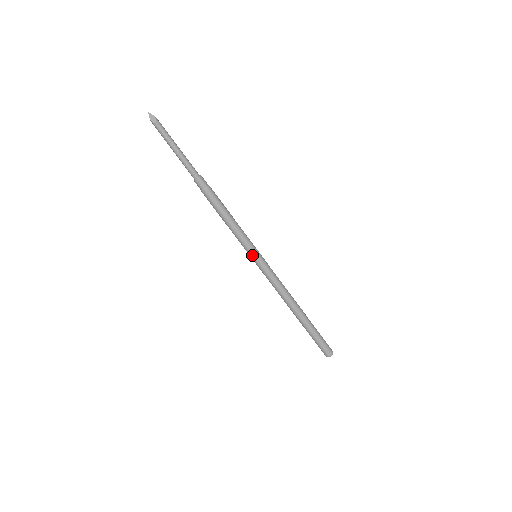
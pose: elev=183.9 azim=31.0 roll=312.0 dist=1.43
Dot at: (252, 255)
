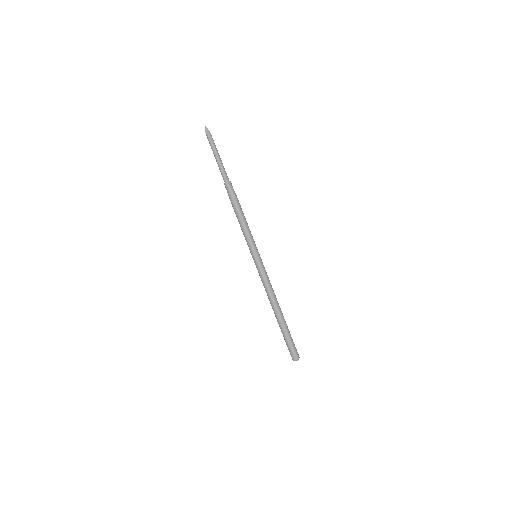
Dot at: (252, 254)
